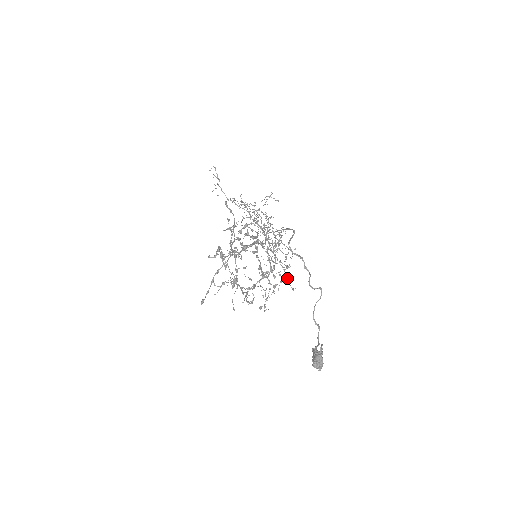
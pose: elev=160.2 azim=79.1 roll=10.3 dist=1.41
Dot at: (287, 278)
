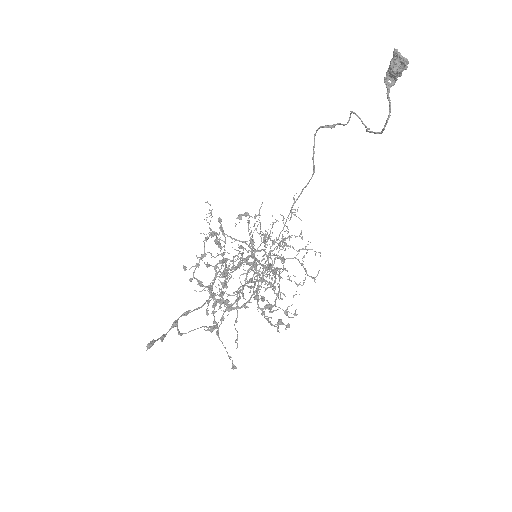
Dot at: (304, 268)
